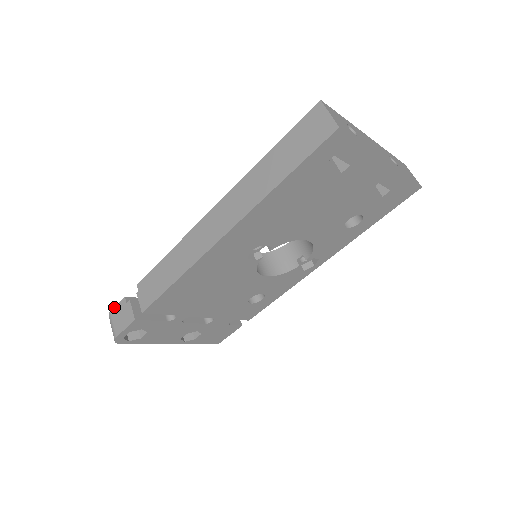
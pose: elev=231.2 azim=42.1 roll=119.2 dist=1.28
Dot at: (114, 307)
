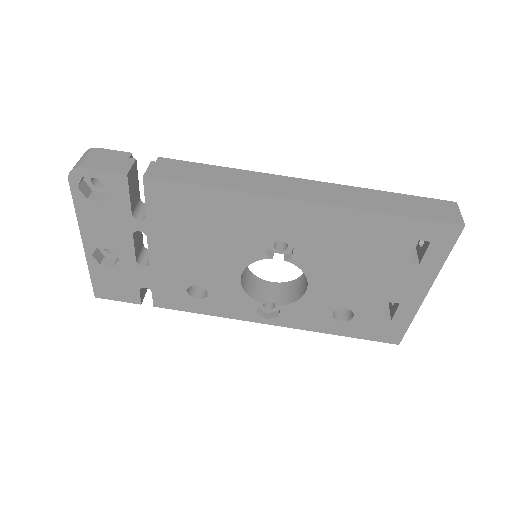
Dot at: (108, 149)
